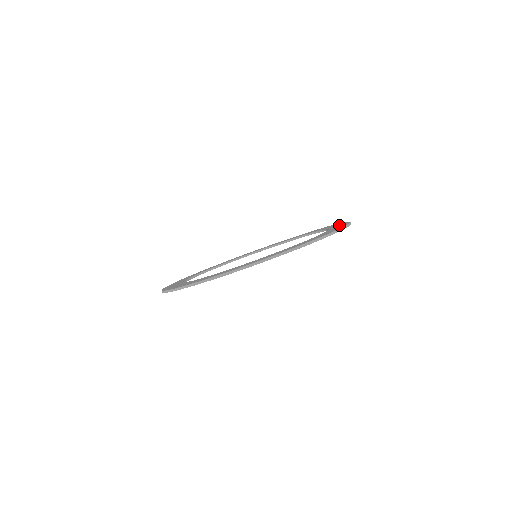
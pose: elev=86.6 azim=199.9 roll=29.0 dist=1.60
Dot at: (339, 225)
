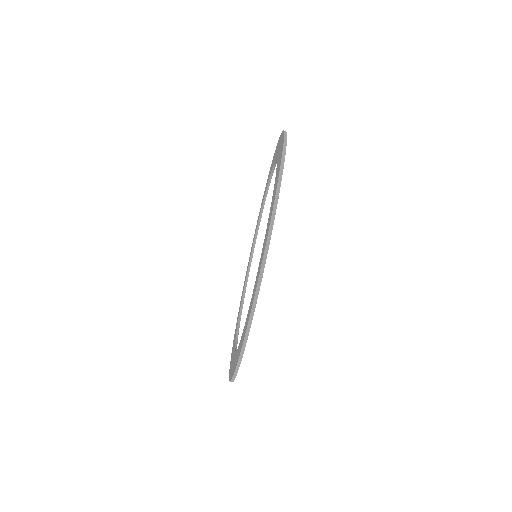
Dot at: (270, 169)
